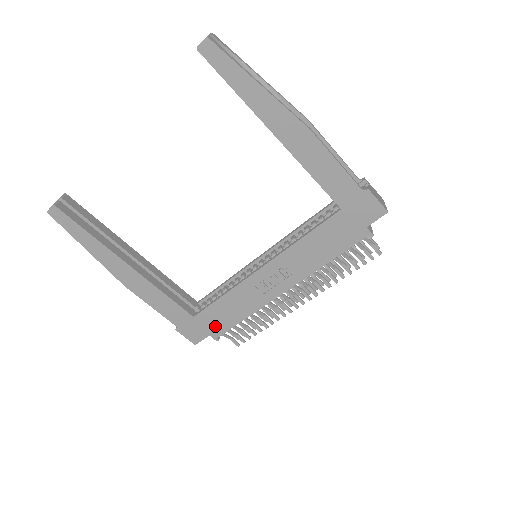
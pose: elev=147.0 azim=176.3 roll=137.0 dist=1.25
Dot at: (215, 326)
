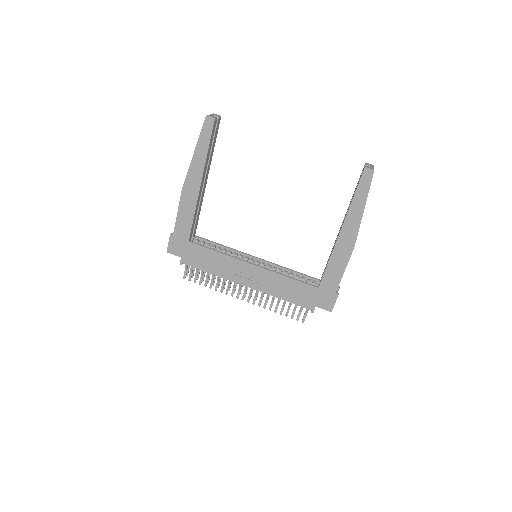
Dot at: (191, 258)
